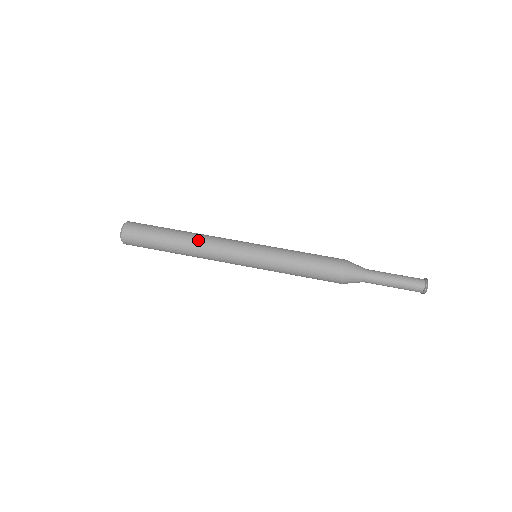
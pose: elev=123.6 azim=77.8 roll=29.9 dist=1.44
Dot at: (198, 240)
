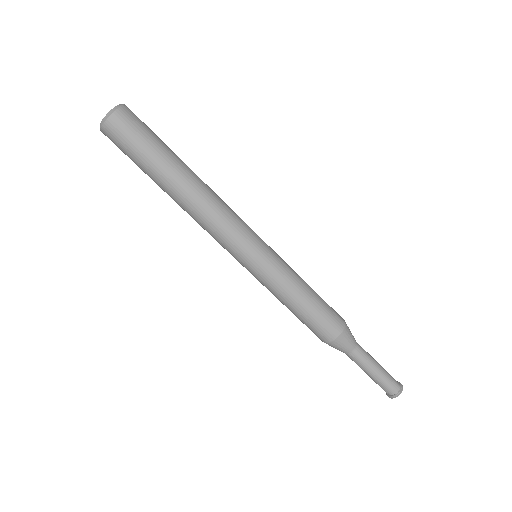
Dot at: (207, 194)
